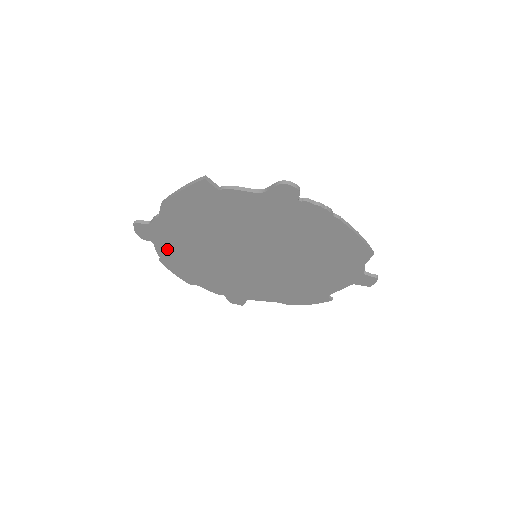
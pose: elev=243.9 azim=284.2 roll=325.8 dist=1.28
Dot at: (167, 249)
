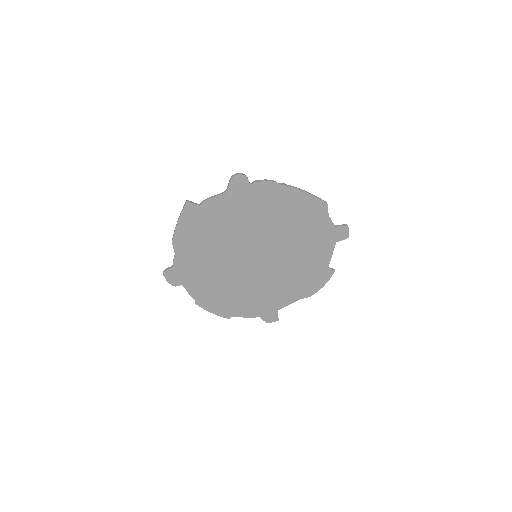
Dot at: (195, 287)
